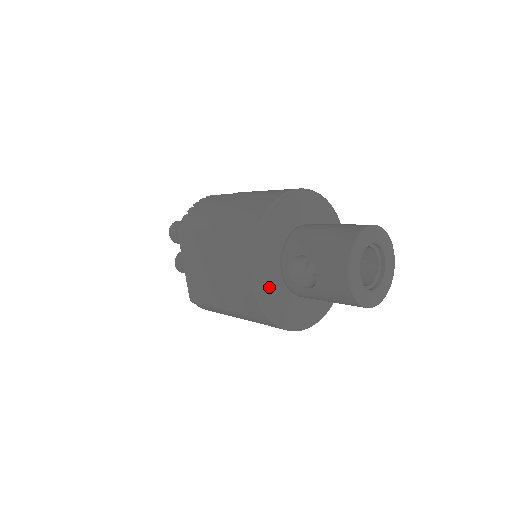
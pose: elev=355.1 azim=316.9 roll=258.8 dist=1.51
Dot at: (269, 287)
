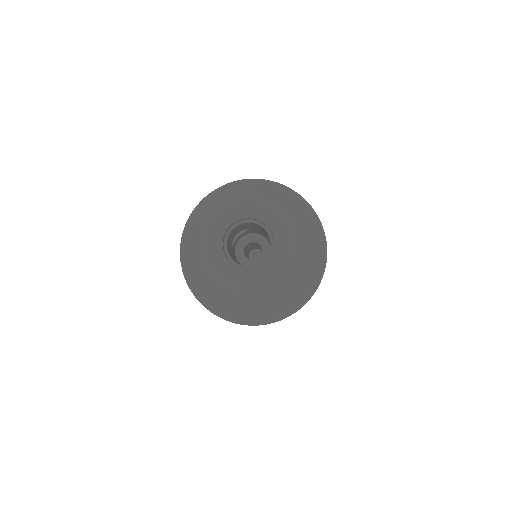
Dot at: (206, 222)
